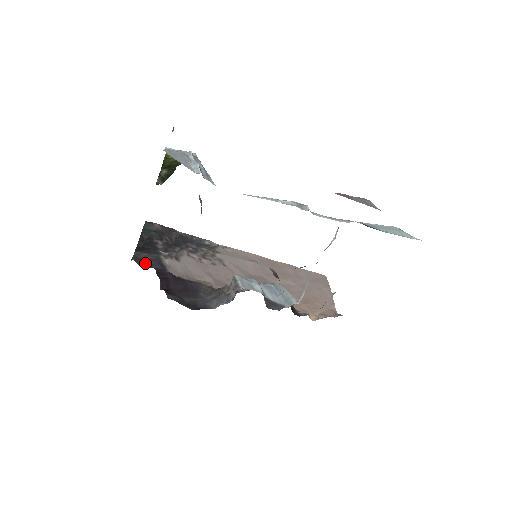
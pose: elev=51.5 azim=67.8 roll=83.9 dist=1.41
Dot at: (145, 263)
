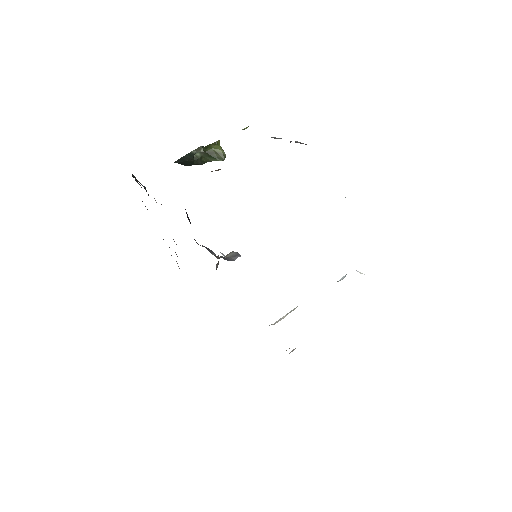
Dot at: occluded
